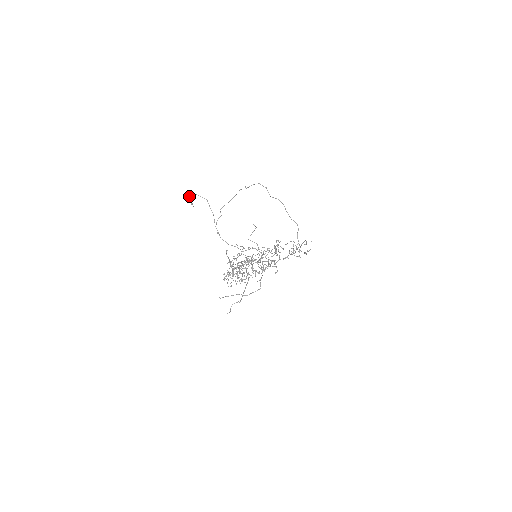
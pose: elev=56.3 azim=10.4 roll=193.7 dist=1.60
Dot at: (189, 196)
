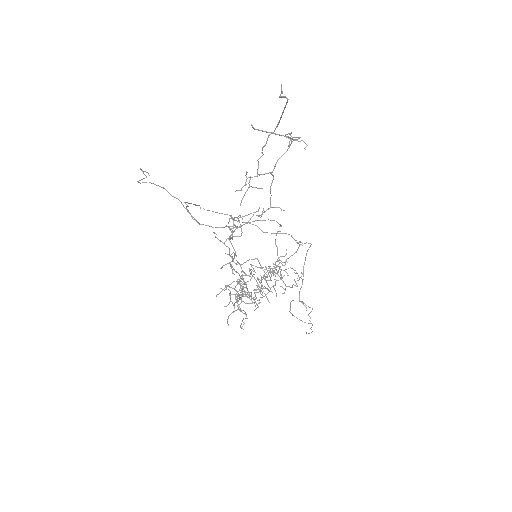
Dot at: (138, 181)
